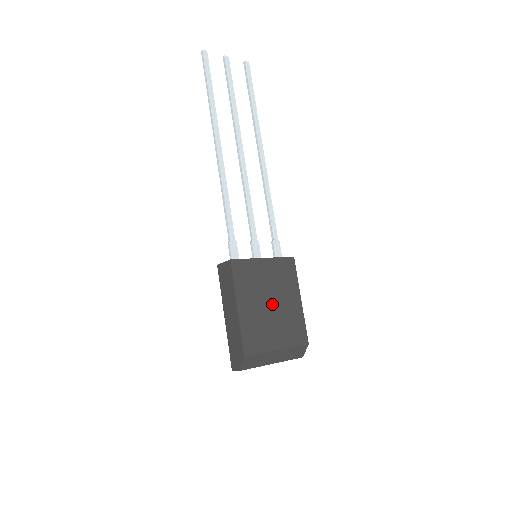
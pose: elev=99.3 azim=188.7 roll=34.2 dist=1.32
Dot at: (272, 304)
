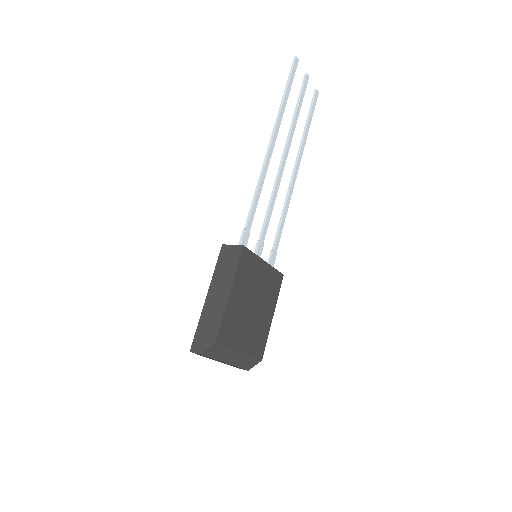
Dot at: (254, 306)
